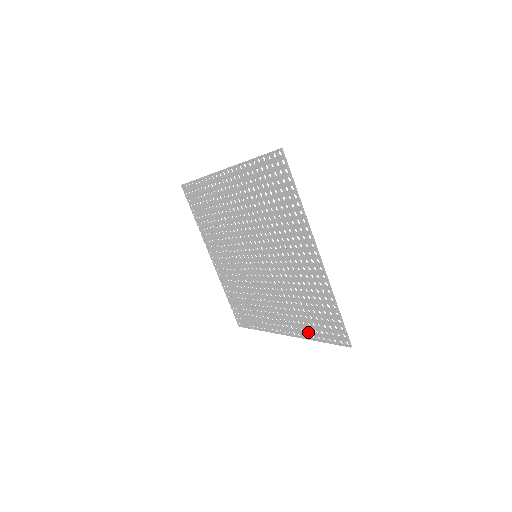
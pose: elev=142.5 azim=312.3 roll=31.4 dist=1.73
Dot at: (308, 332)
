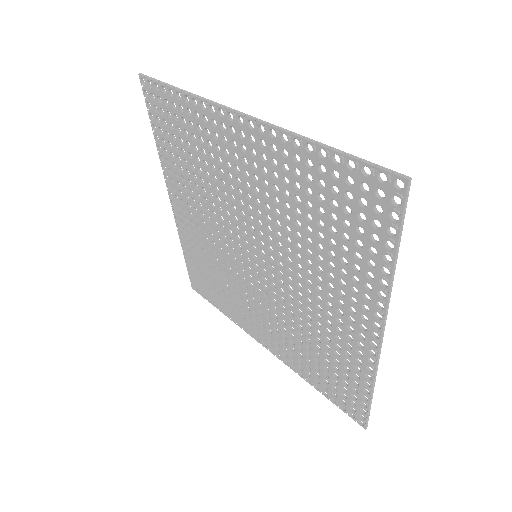
Dot at: (304, 372)
